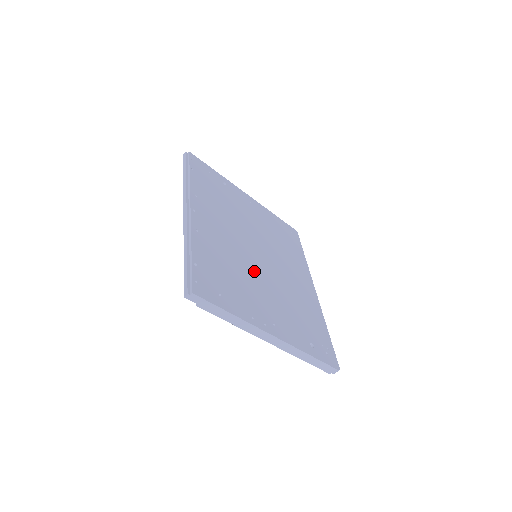
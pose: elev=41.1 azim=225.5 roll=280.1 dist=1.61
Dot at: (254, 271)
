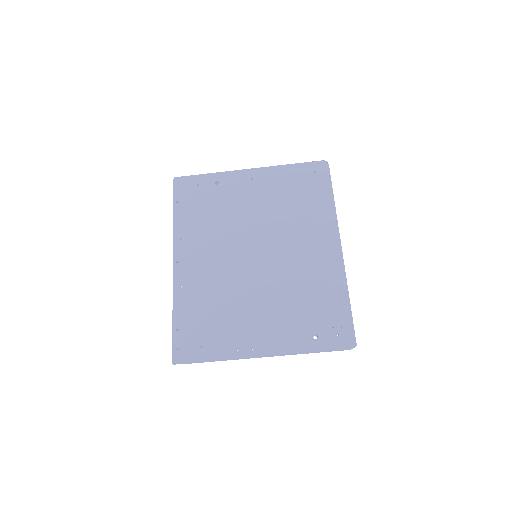
Dot at: (245, 286)
